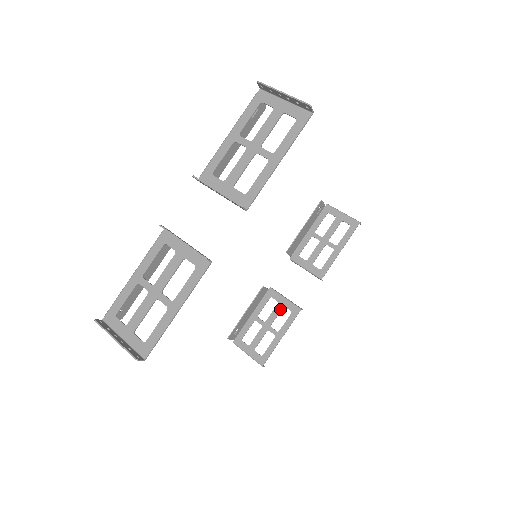
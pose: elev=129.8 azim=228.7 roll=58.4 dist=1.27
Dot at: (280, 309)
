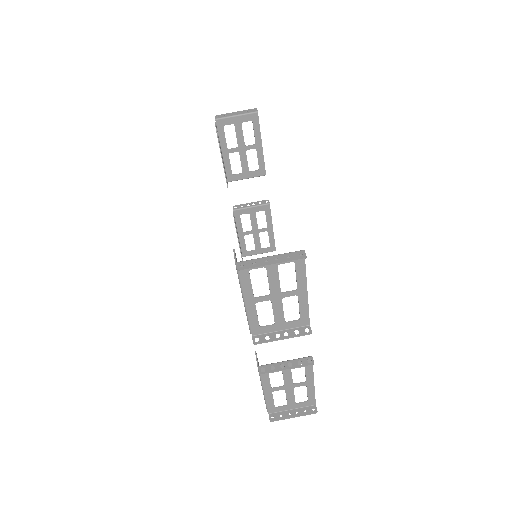
Dot at: (255, 216)
